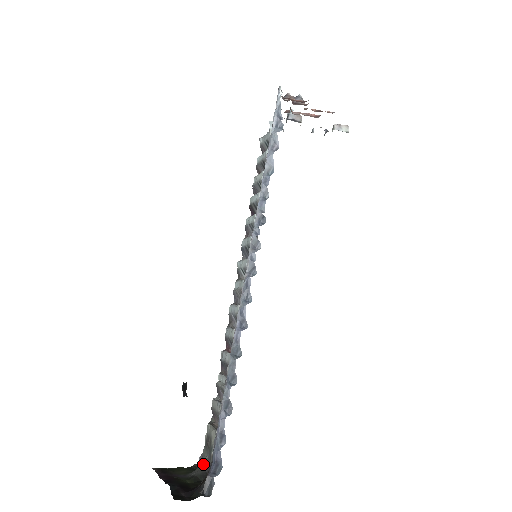
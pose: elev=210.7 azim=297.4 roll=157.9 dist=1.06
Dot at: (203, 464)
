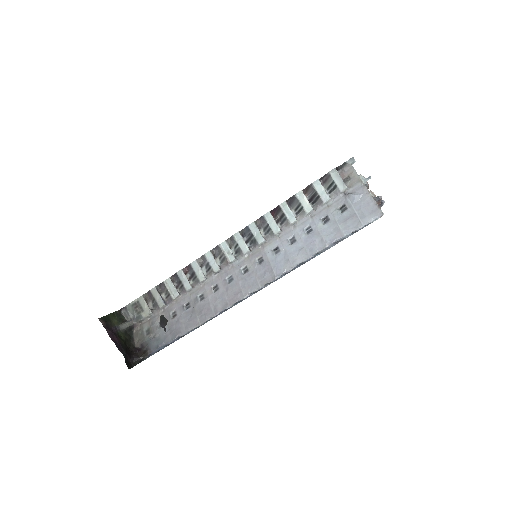
Dot at: (126, 313)
